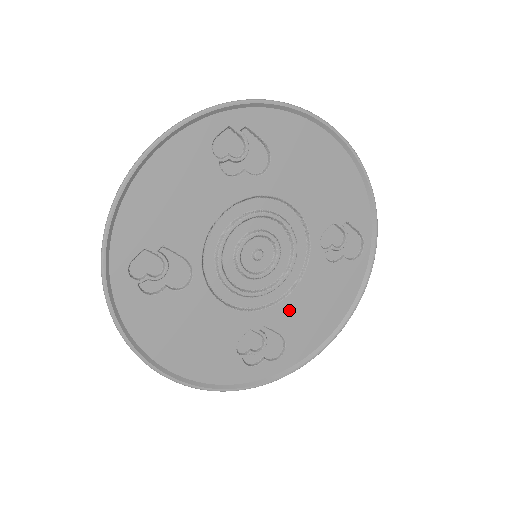
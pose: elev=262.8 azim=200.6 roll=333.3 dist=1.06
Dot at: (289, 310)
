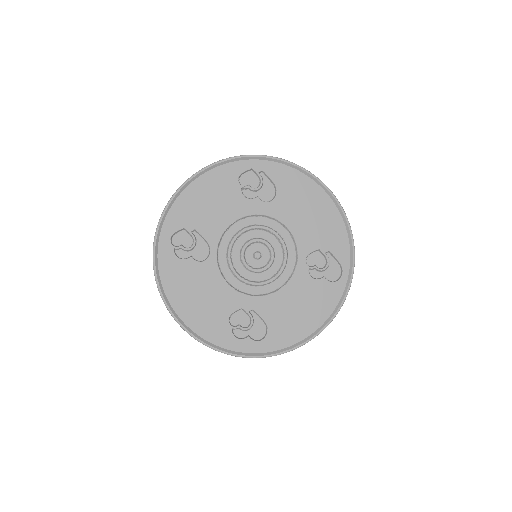
Dot at: (274, 304)
